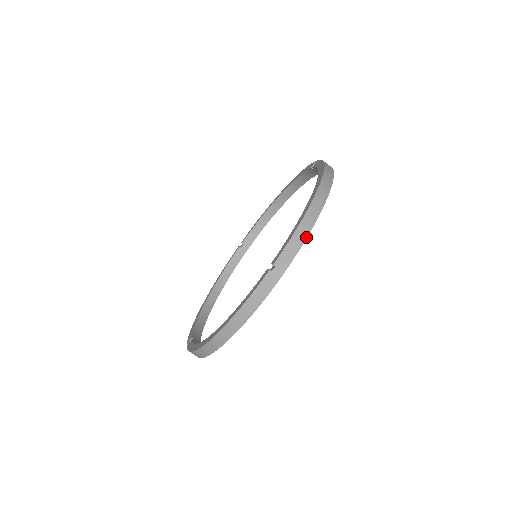
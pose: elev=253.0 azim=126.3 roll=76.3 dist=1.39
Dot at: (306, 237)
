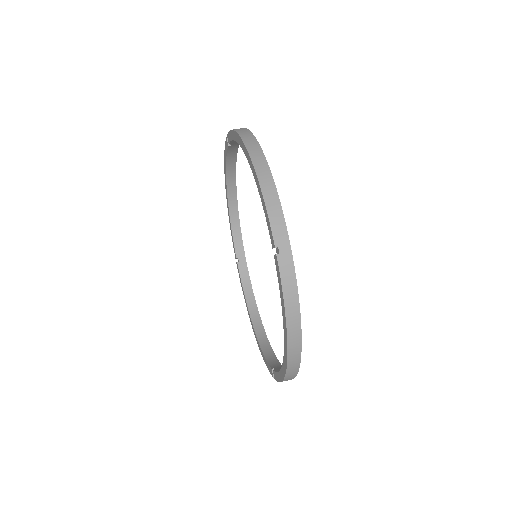
Dot at: (278, 199)
